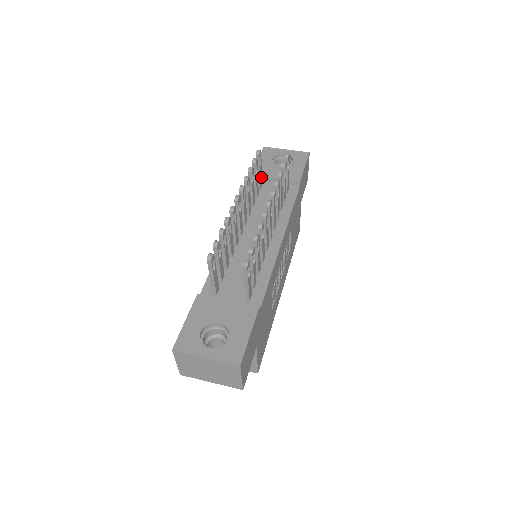
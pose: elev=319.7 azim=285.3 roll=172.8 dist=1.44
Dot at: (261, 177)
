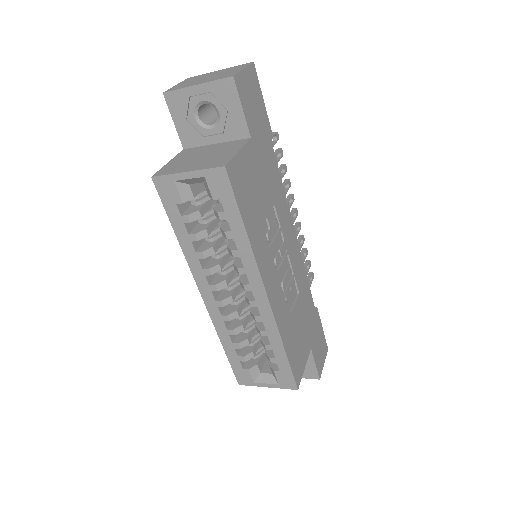
Dot at: occluded
